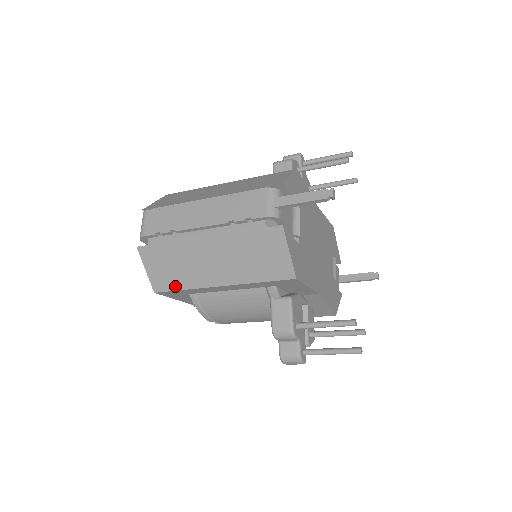
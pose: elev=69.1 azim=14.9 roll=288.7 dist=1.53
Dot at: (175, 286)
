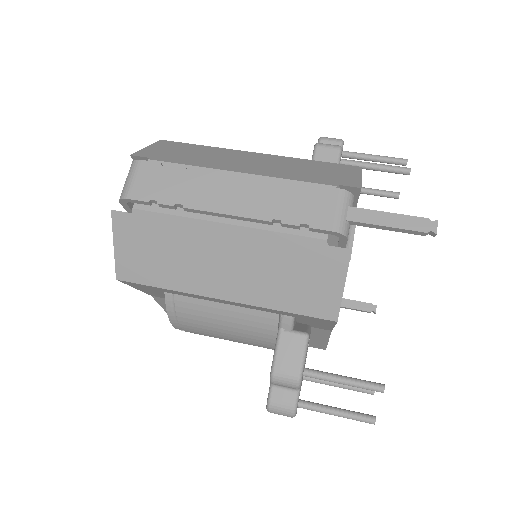
Dot at: (153, 280)
